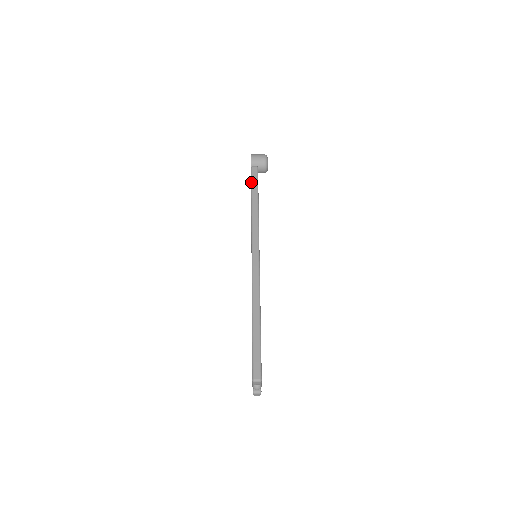
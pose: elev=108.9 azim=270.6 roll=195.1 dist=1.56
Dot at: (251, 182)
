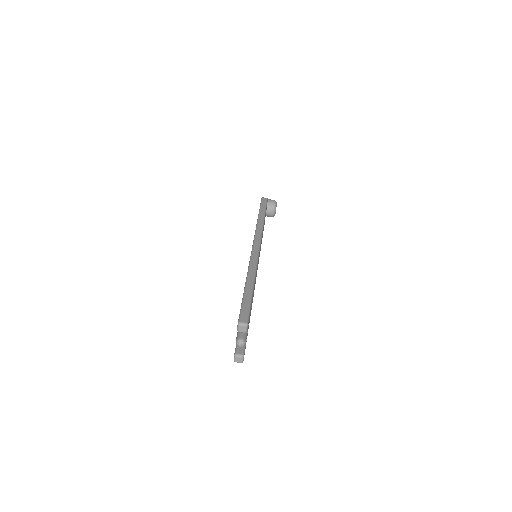
Dot at: (260, 205)
